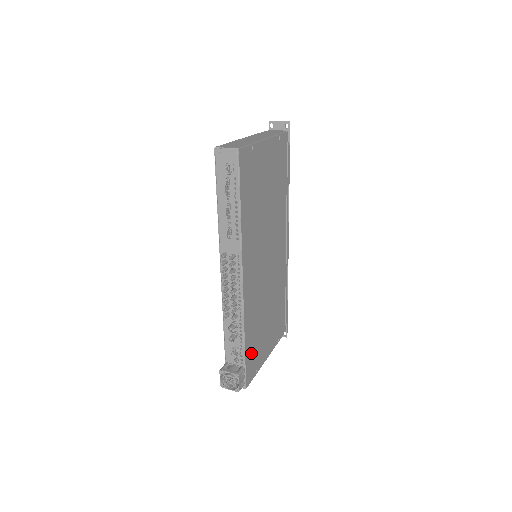
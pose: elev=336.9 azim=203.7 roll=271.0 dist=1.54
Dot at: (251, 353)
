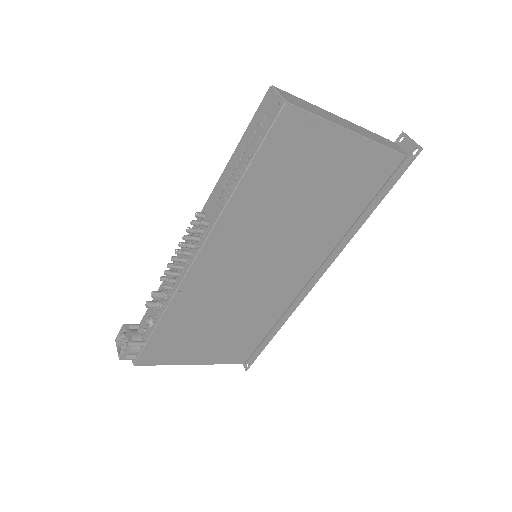
Dot at: (166, 339)
